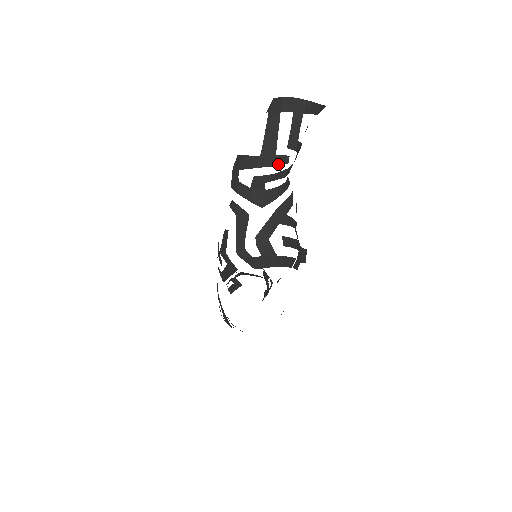
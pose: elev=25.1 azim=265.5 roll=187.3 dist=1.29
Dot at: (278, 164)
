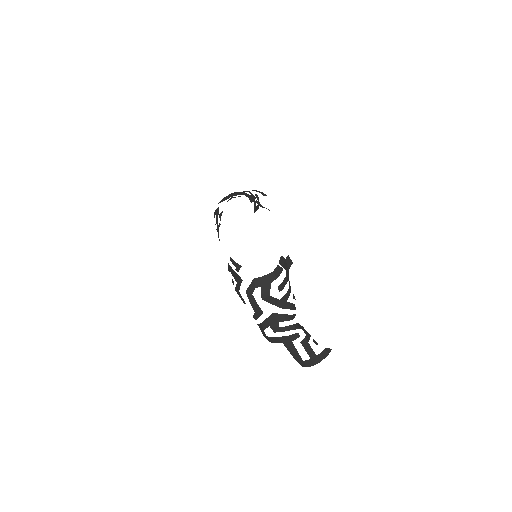
Dot at: occluded
